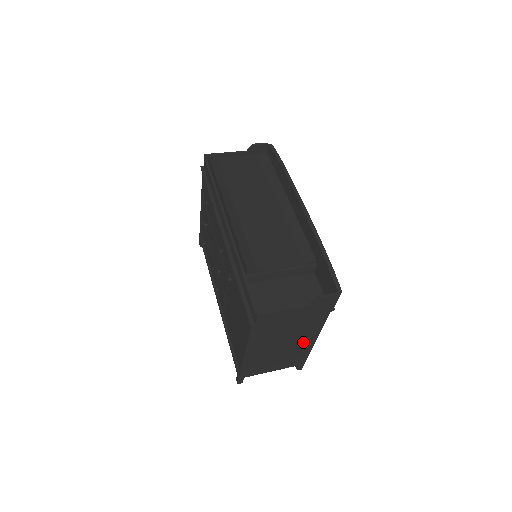
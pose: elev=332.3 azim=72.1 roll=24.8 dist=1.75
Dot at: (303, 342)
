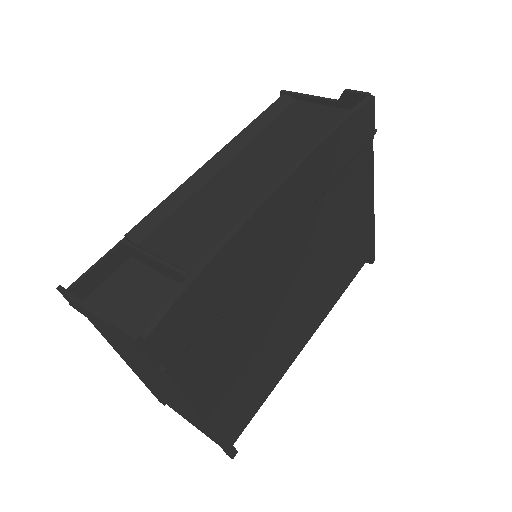
Dot at: (185, 404)
